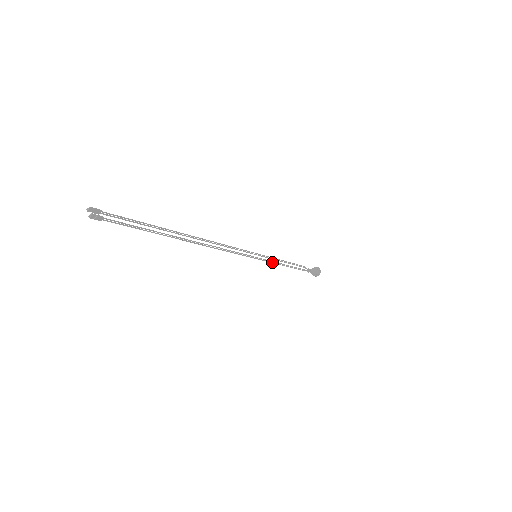
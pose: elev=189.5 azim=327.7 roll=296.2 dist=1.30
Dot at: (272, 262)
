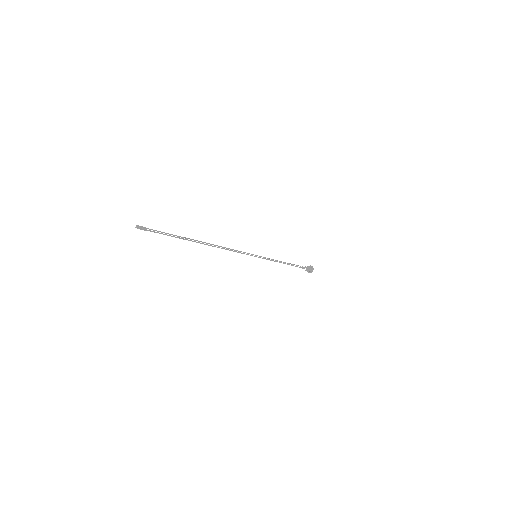
Dot at: (270, 260)
